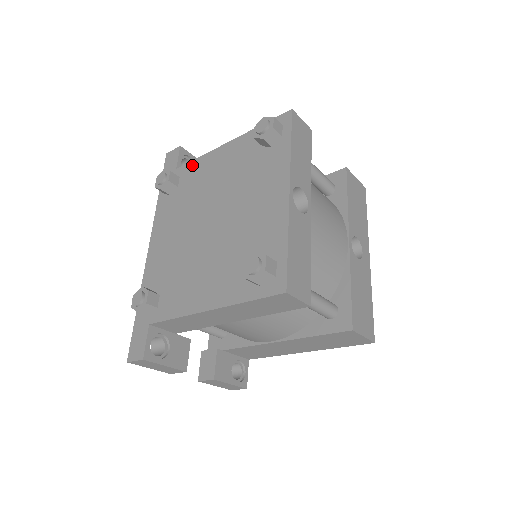
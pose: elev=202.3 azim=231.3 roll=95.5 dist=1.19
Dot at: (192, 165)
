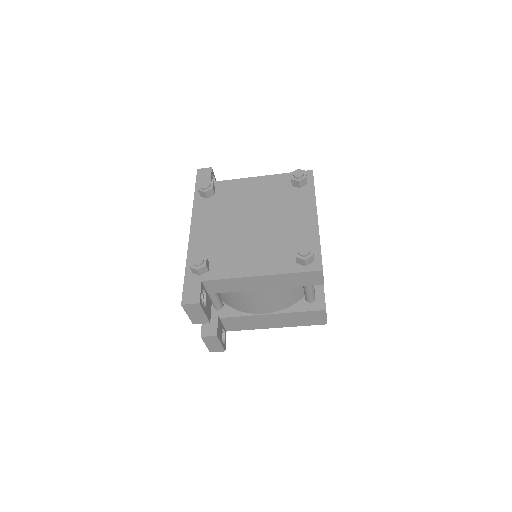
Dot at: (228, 183)
